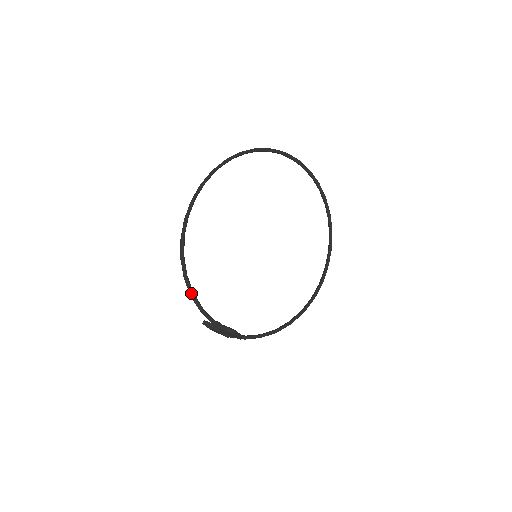
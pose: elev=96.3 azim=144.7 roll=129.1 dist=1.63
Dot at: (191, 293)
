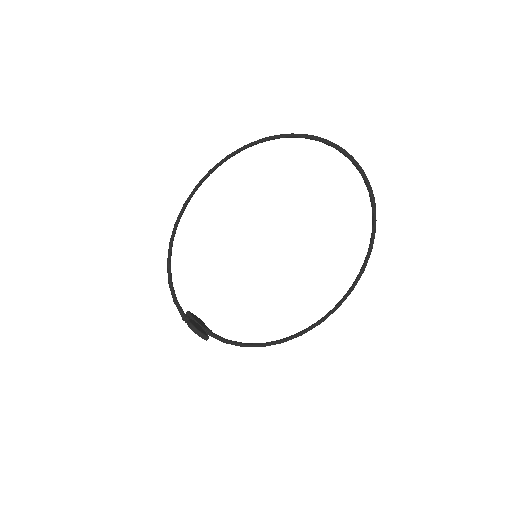
Dot at: (168, 279)
